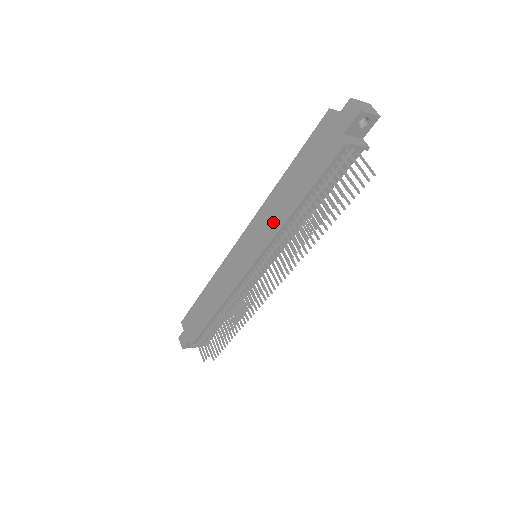
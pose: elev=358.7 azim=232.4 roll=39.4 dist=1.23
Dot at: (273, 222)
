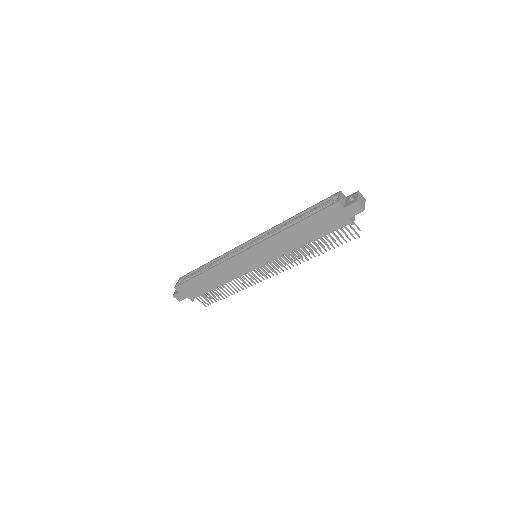
Dot at: (282, 249)
